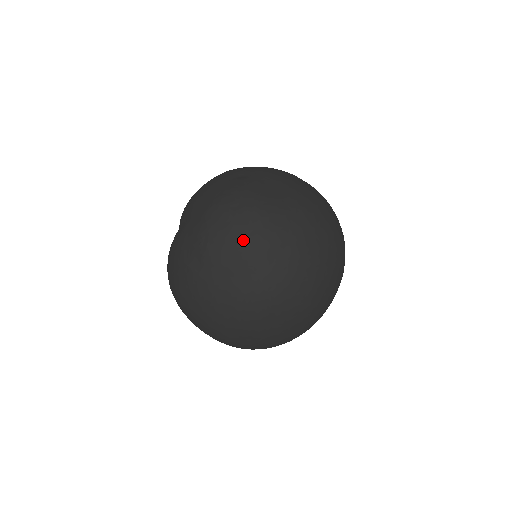
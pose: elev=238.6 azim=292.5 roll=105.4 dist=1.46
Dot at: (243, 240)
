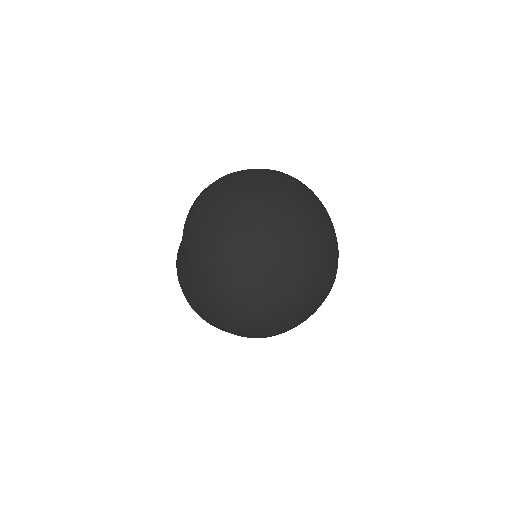
Dot at: (241, 329)
